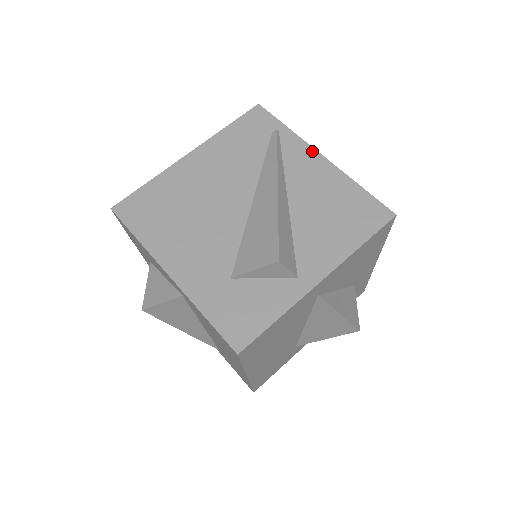
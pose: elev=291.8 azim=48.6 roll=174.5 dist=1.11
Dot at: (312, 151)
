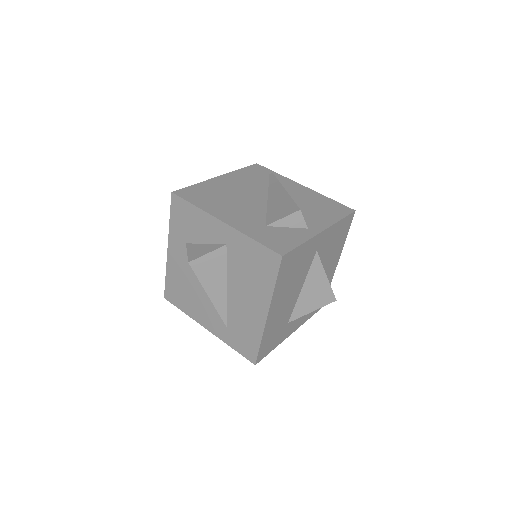
Dot at: (297, 183)
